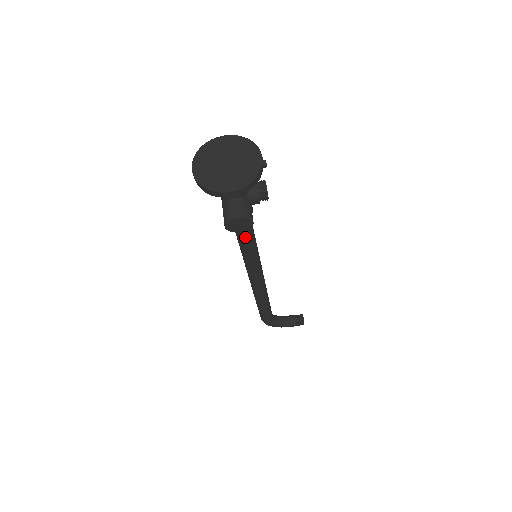
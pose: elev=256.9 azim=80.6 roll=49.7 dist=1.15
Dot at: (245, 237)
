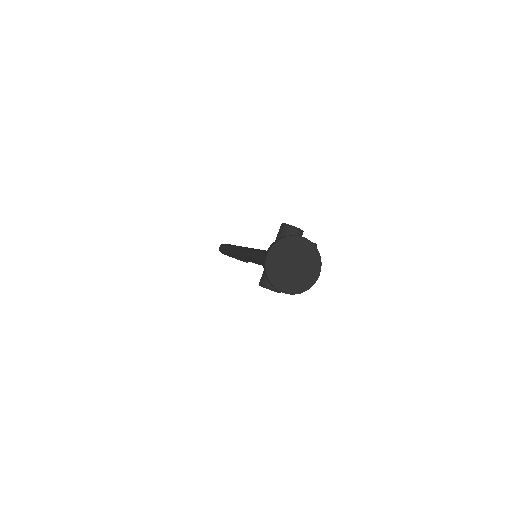
Dot at: (262, 265)
